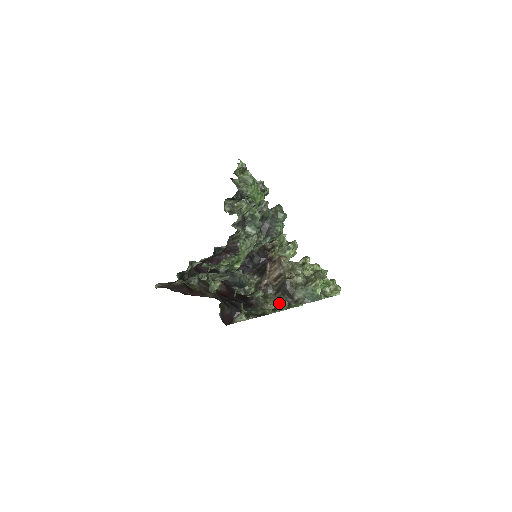
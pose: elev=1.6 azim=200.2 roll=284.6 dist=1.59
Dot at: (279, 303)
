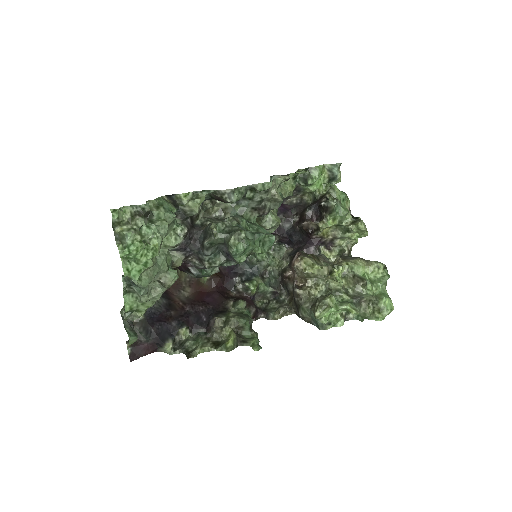
Dot at: (228, 339)
